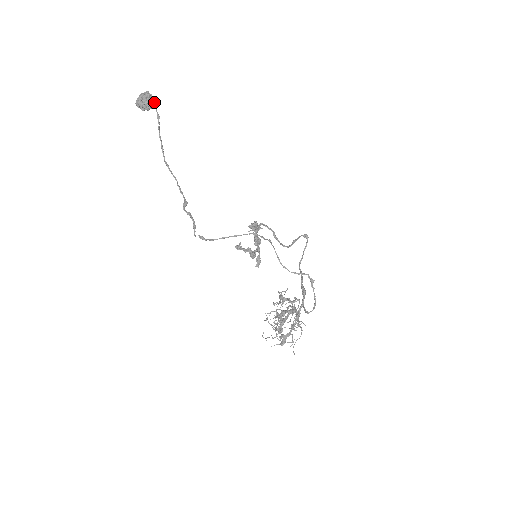
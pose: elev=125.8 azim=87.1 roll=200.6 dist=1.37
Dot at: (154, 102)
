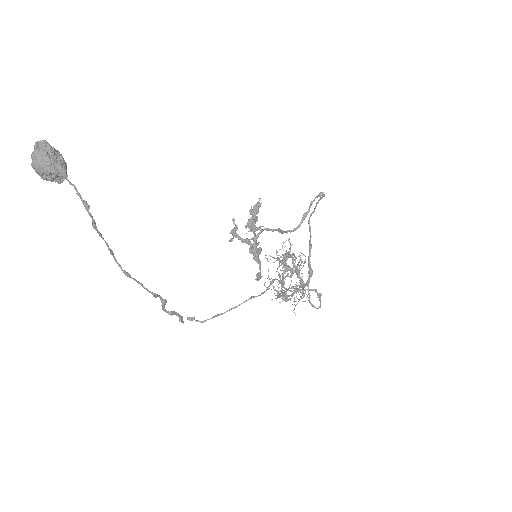
Dot at: (65, 170)
